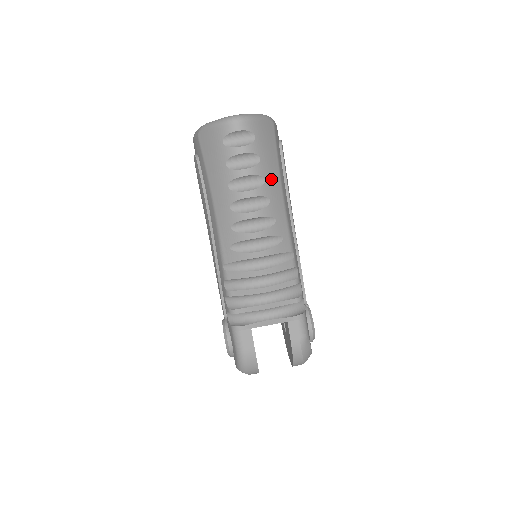
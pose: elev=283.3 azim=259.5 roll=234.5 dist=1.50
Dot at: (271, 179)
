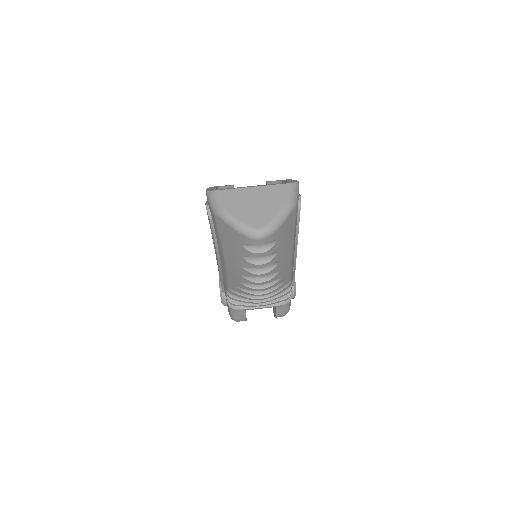
Dot at: (284, 257)
